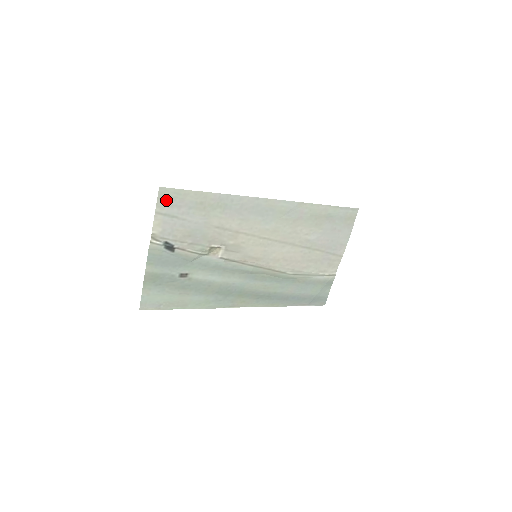
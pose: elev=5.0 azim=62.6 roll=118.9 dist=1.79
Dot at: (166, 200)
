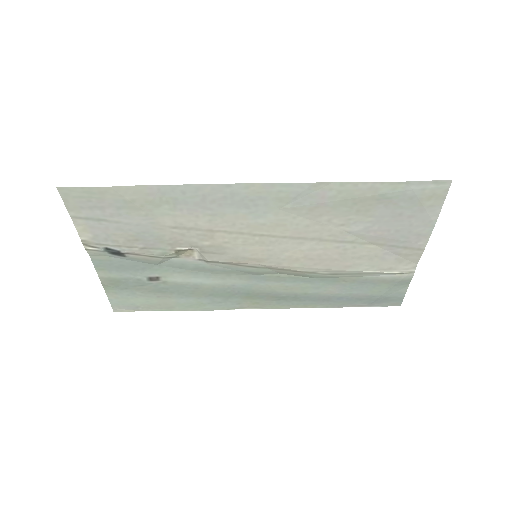
Dot at: (77, 201)
